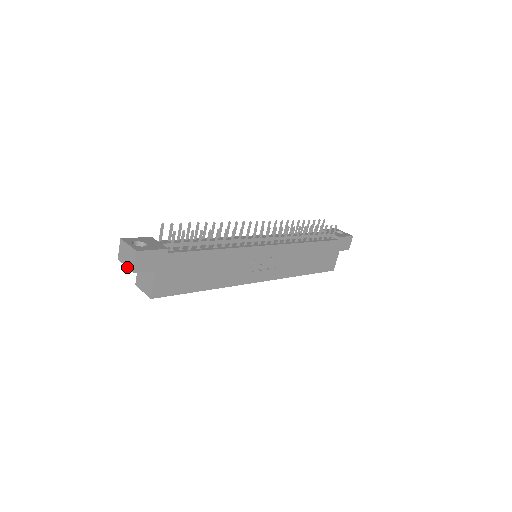
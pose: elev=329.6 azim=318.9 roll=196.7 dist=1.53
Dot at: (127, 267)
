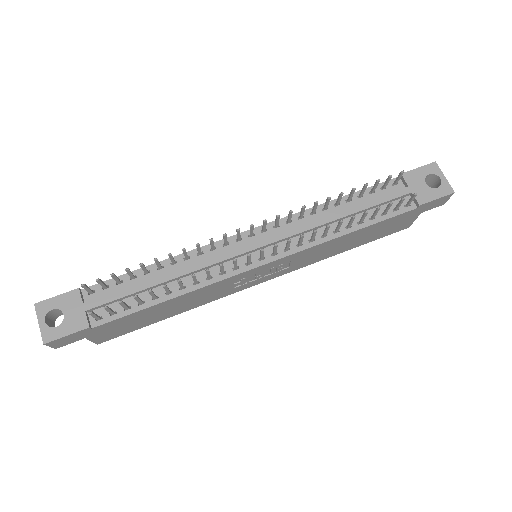
Dot at: occluded
